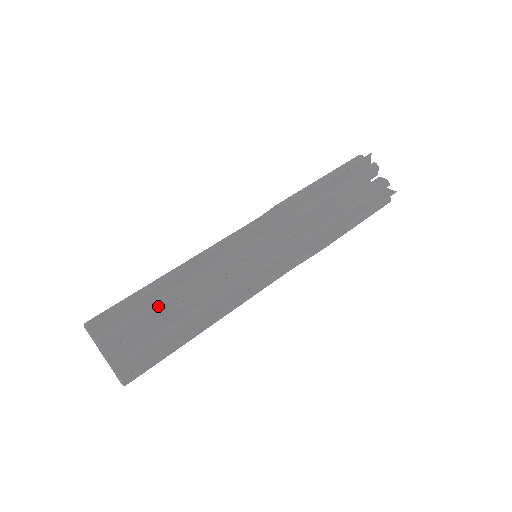
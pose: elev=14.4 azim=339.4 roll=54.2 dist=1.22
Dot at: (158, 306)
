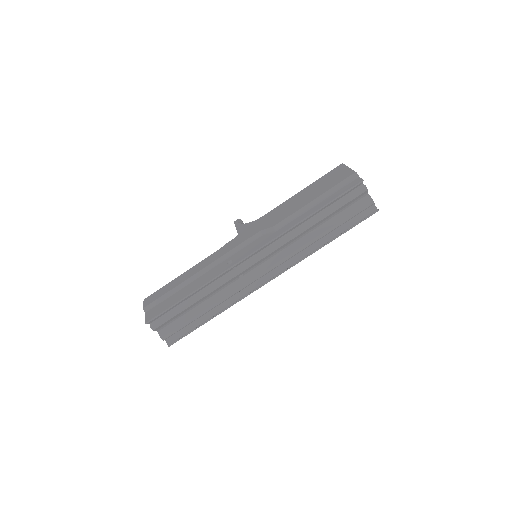
Dot at: (185, 309)
